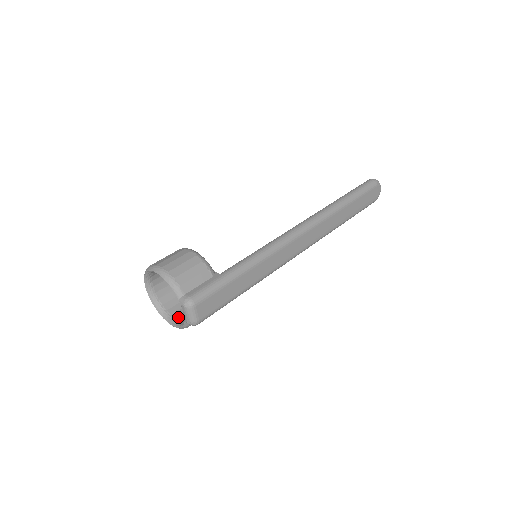
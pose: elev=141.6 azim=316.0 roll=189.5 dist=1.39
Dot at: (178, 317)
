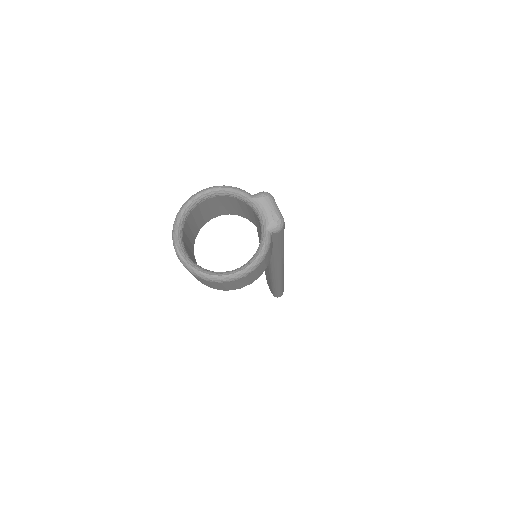
Dot at: occluded
